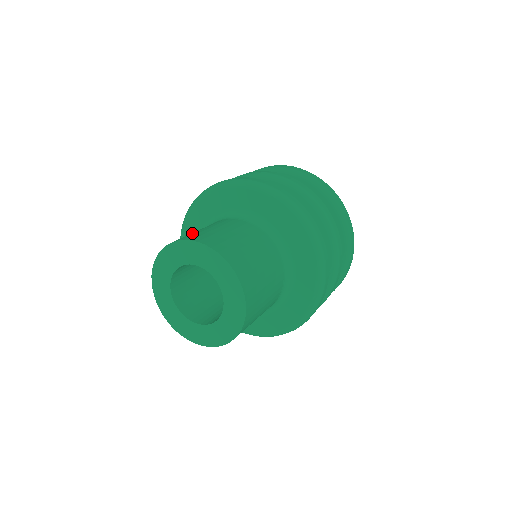
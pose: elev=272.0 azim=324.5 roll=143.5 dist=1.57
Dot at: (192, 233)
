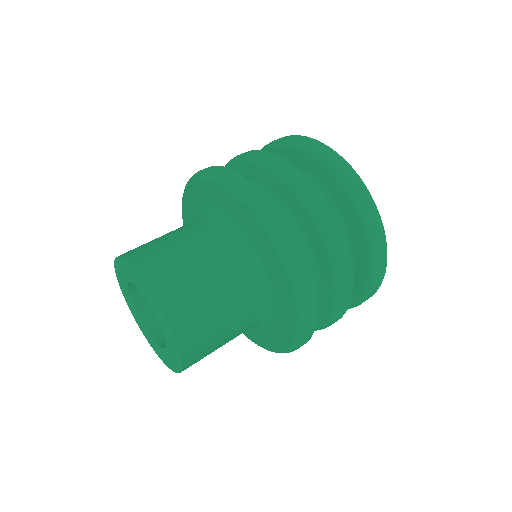
Dot at: (164, 254)
